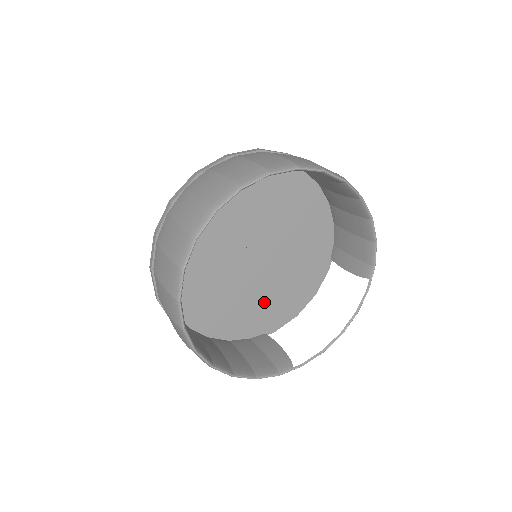
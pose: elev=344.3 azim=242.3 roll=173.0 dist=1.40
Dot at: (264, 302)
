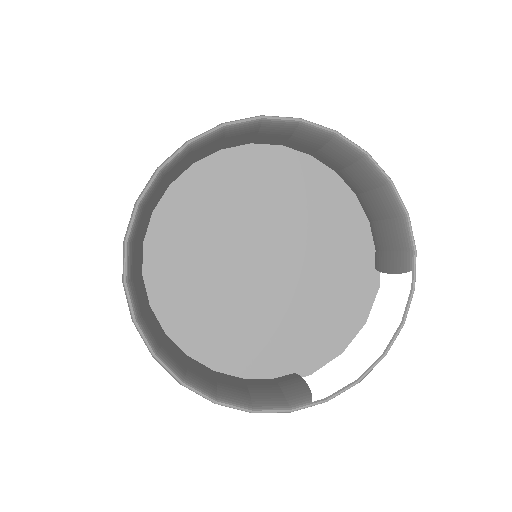
Dot at: (286, 327)
